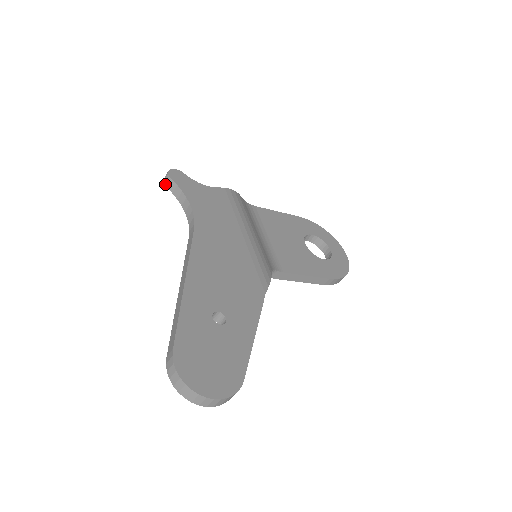
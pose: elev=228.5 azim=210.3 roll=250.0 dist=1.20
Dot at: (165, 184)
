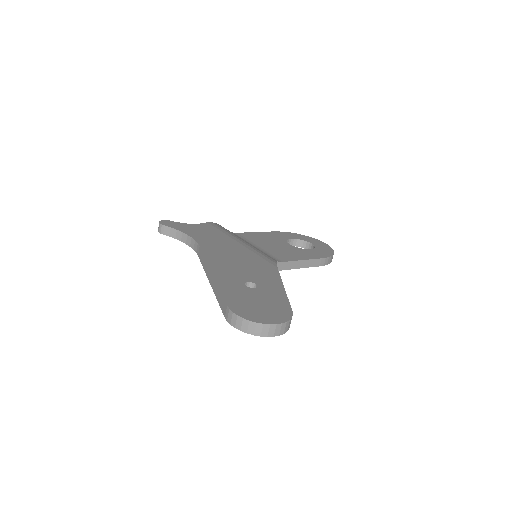
Dot at: (161, 233)
